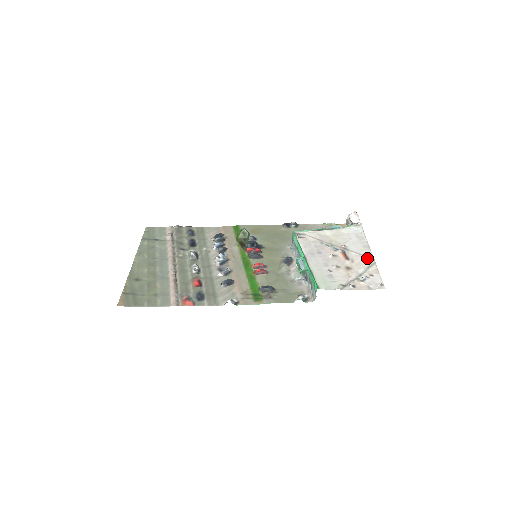
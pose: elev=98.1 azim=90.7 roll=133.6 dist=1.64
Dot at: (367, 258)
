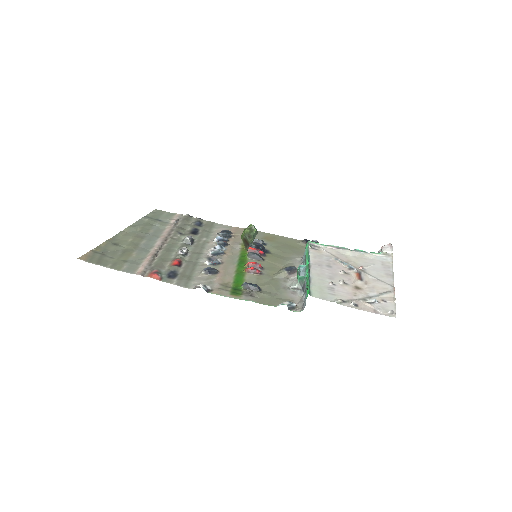
Dot at: (386, 284)
